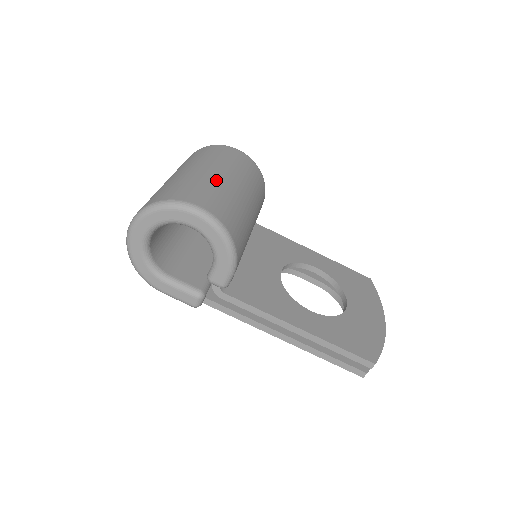
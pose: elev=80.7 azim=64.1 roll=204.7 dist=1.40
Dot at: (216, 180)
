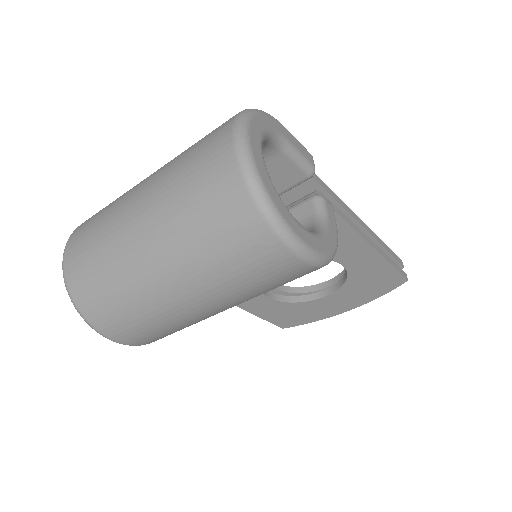
Dot at: (177, 316)
